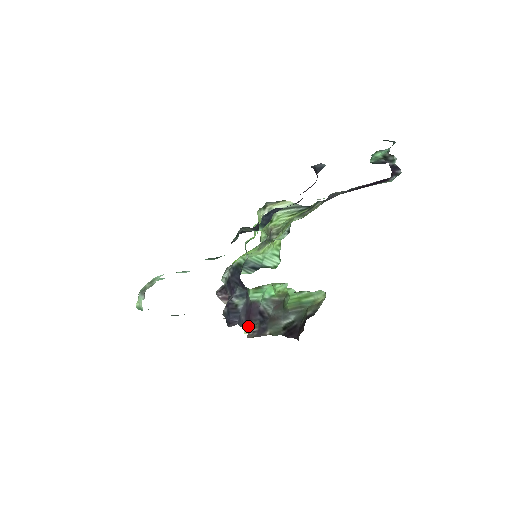
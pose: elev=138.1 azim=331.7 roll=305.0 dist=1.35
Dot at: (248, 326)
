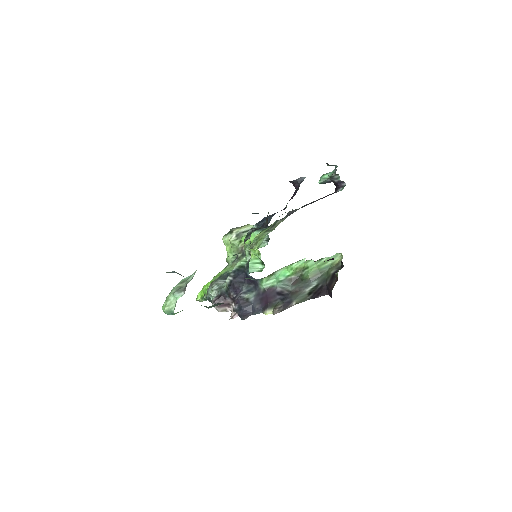
Dot at: (269, 307)
